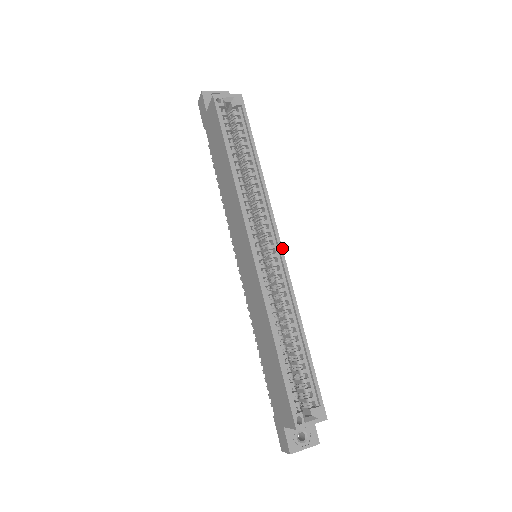
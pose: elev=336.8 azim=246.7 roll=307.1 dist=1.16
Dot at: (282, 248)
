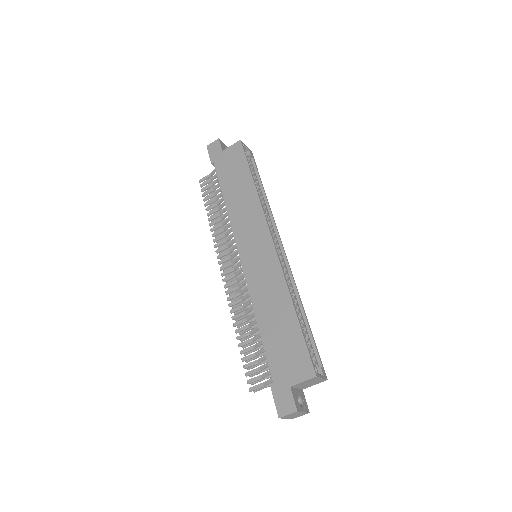
Dot at: occluded
